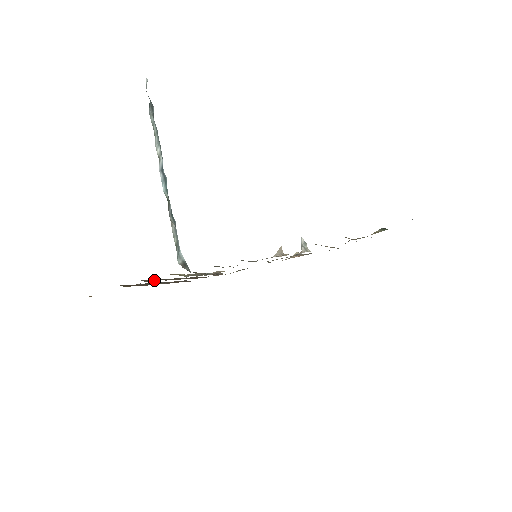
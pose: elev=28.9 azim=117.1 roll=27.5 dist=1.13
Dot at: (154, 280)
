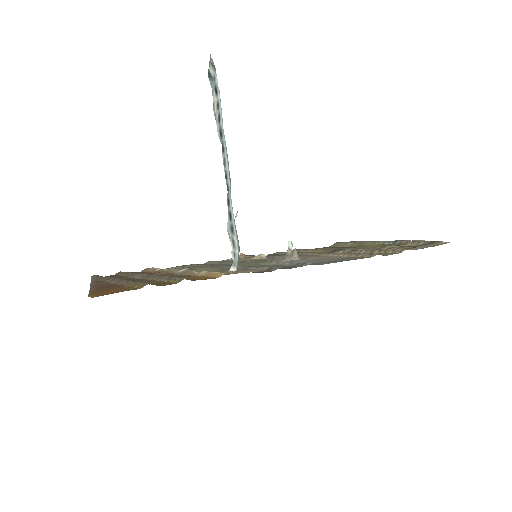
Dot at: occluded
